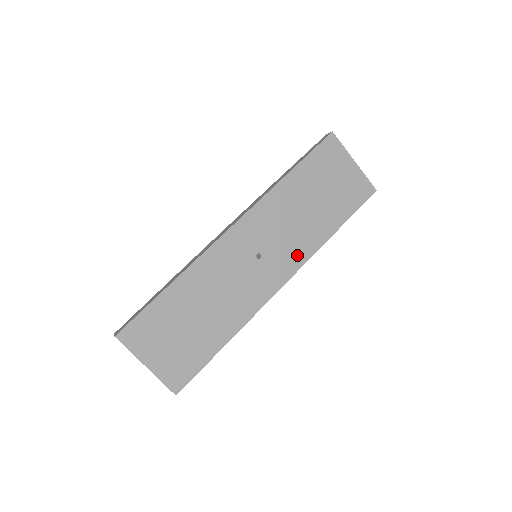
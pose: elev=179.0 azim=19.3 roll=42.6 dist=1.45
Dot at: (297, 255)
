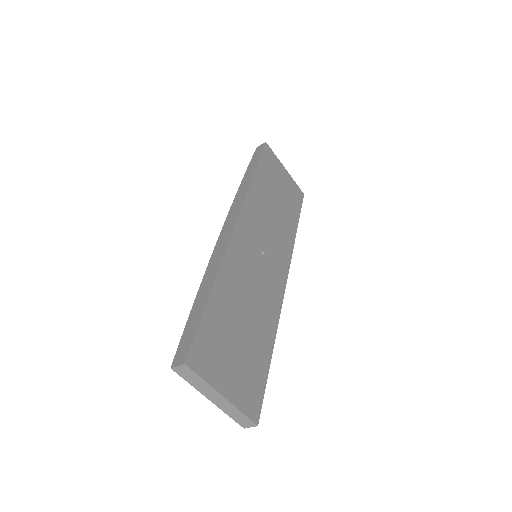
Dot at: (284, 251)
